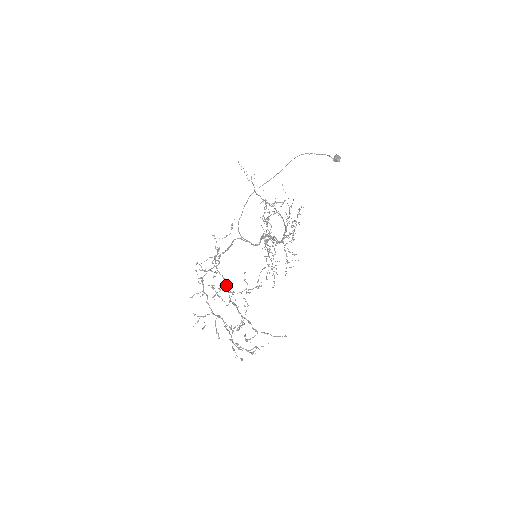
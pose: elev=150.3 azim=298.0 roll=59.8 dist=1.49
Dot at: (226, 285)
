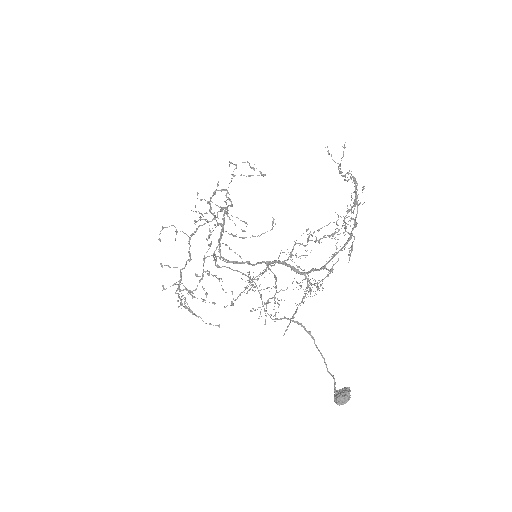
Dot at: occluded
